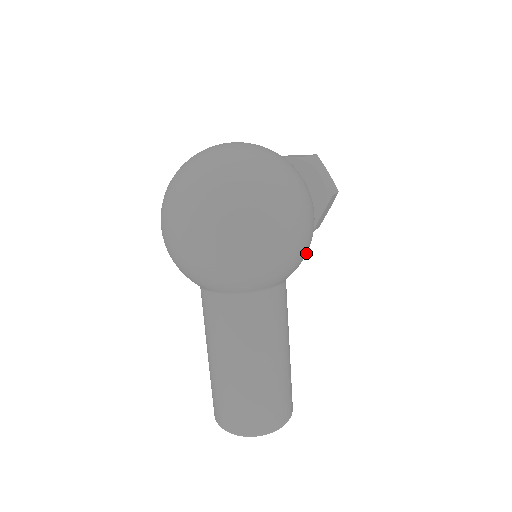
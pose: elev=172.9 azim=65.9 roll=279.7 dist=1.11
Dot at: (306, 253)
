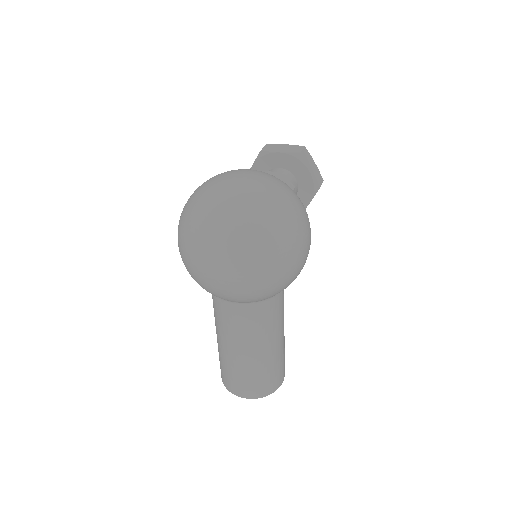
Dot at: occluded
